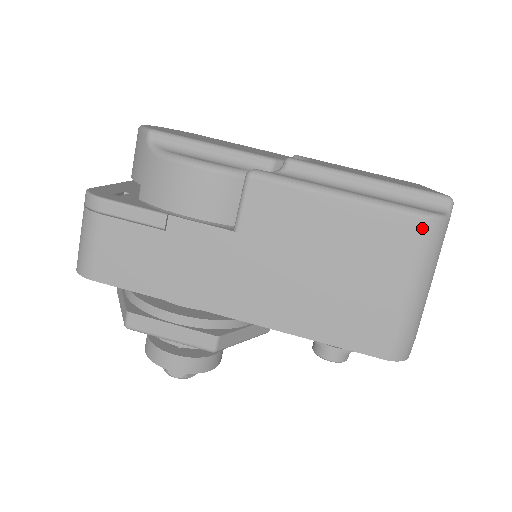
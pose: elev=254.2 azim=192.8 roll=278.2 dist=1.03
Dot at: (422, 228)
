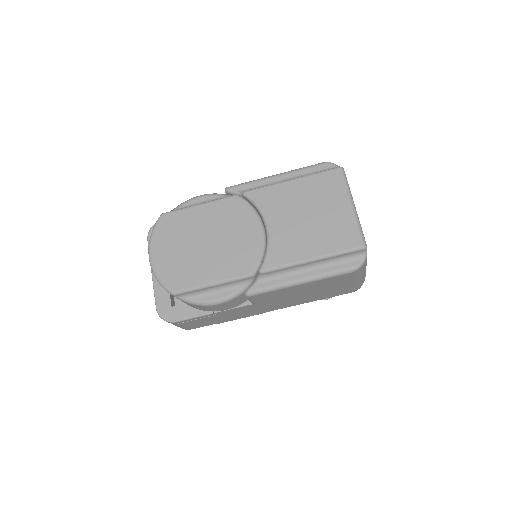
Dot at: (353, 274)
